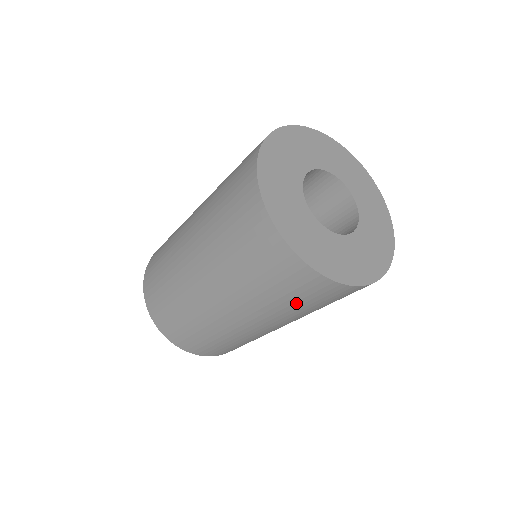
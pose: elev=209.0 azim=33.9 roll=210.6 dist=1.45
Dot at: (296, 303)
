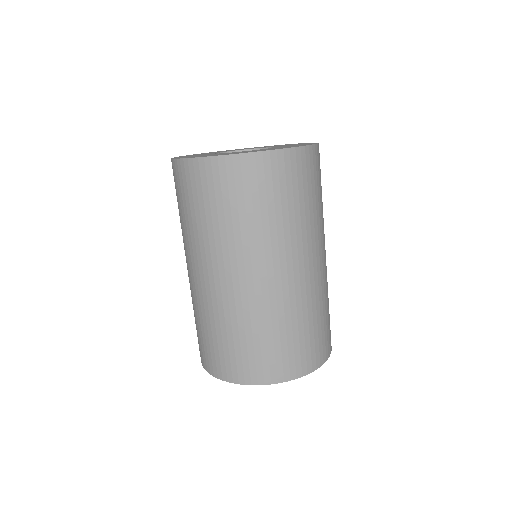
Dot at: (283, 204)
